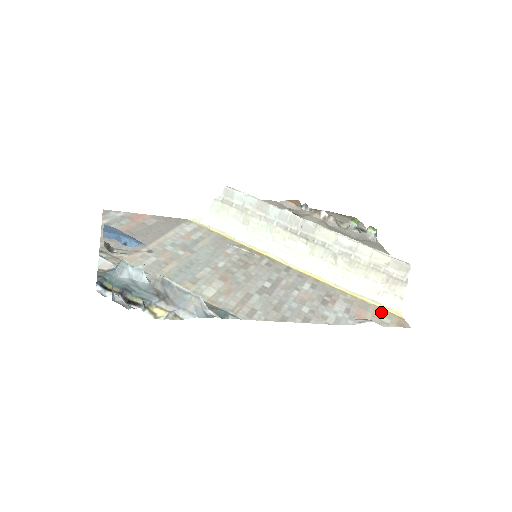
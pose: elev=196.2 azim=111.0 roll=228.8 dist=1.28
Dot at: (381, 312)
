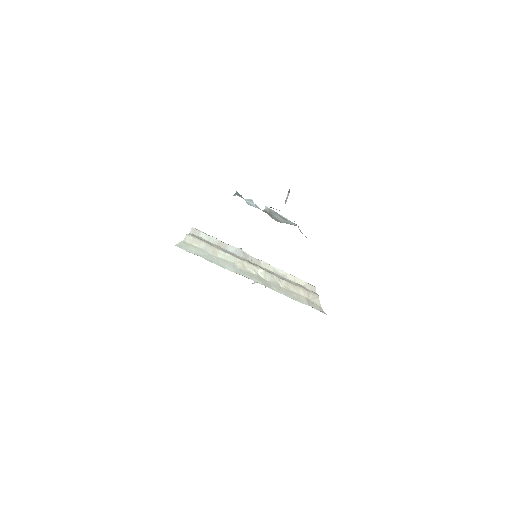
Dot at: occluded
